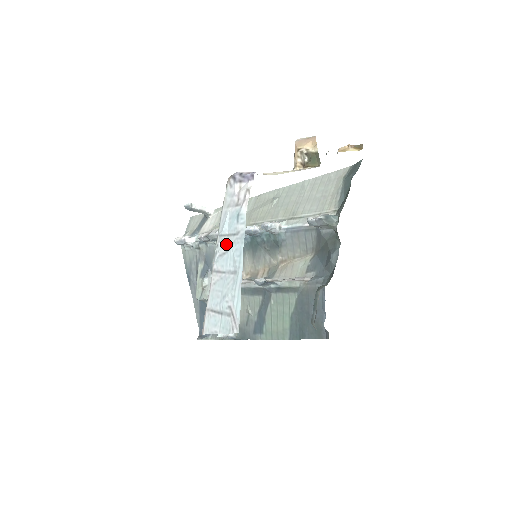
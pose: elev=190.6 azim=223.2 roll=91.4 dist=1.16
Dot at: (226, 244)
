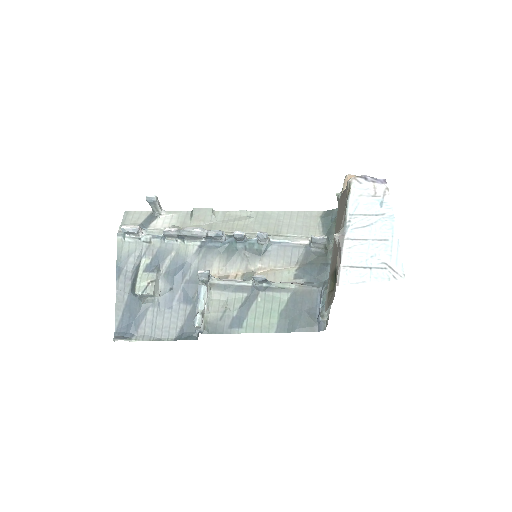
Dot at: (365, 221)
